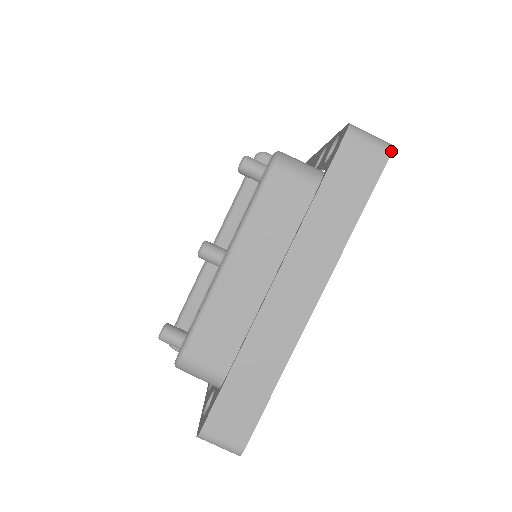
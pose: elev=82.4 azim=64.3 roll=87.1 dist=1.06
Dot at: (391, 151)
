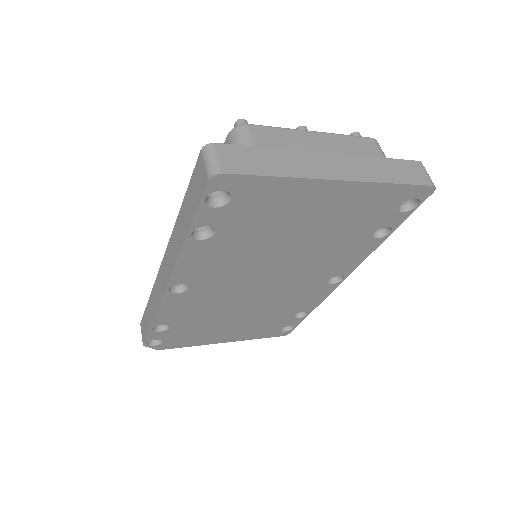
Dot at: occluded
